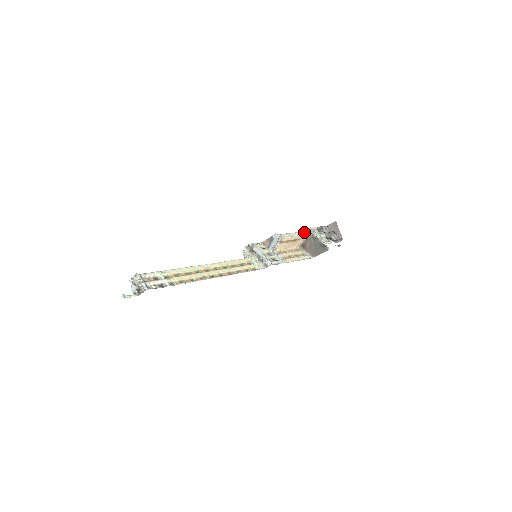
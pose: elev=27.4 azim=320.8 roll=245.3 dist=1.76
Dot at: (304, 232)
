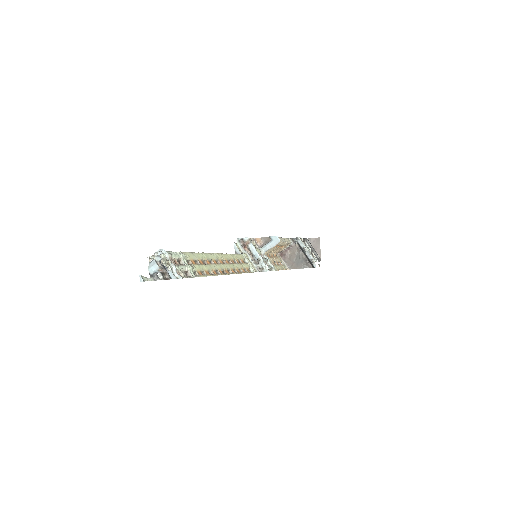
Dot at: (289, 239)
